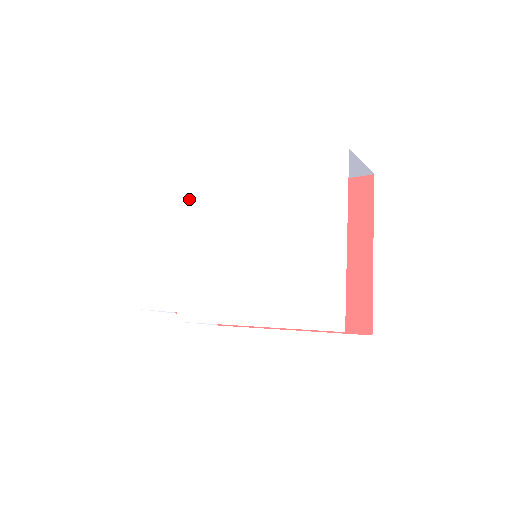
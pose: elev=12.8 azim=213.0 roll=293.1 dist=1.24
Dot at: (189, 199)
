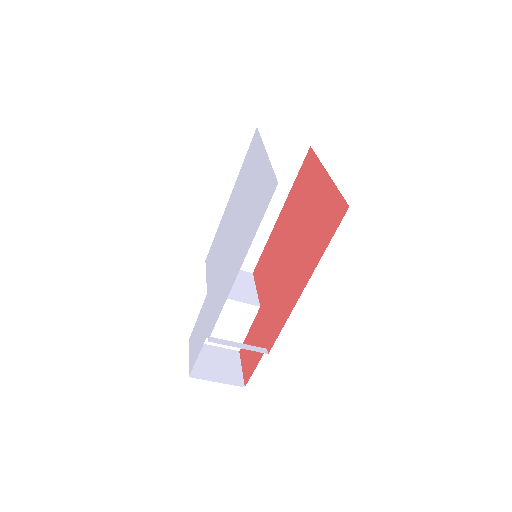
Dot at: (206, 268)
